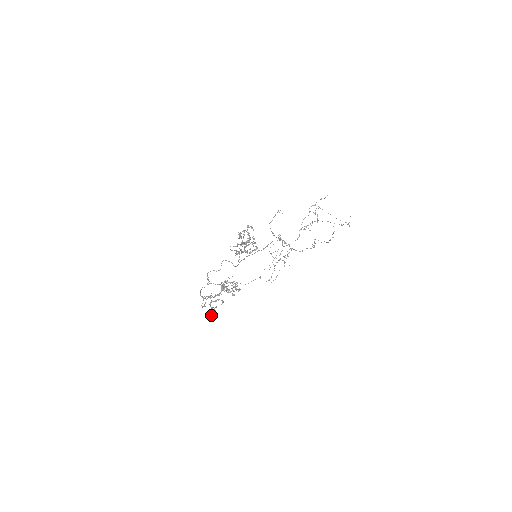
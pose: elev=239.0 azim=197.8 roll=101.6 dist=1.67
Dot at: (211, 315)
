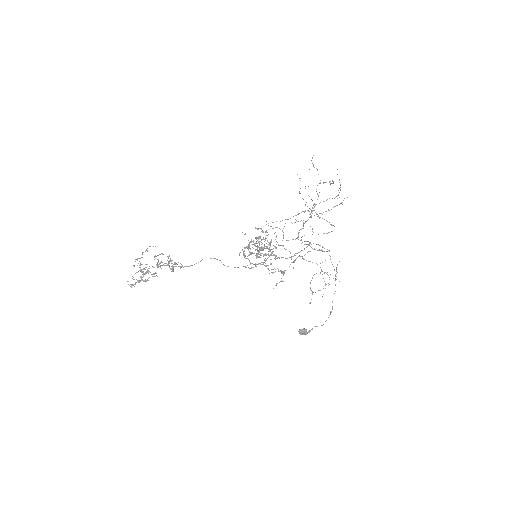
Dot at: (128, 281)
